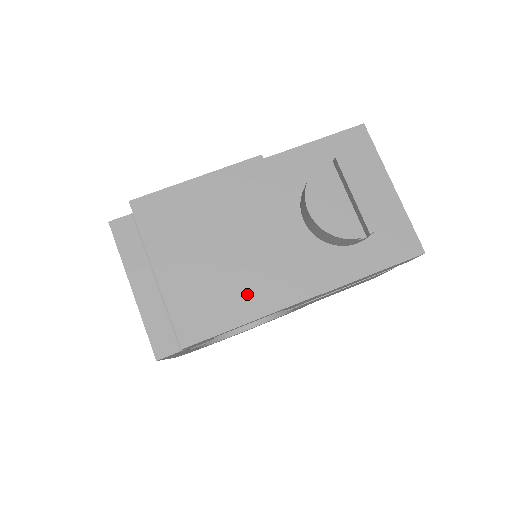
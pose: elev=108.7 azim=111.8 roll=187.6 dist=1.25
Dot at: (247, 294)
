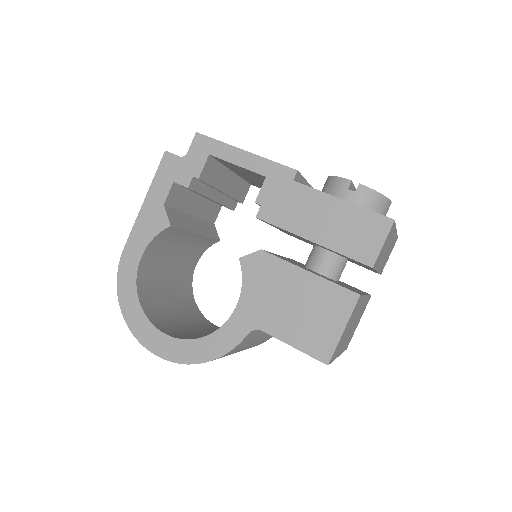
Dot at: occluded
